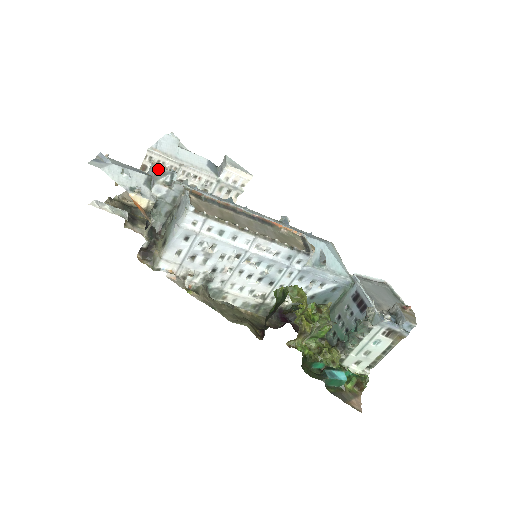
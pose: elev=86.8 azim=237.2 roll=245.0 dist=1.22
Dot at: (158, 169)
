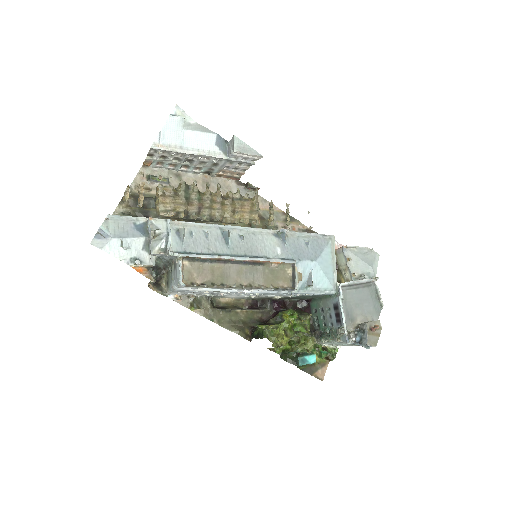
Dot at: (153, 235)
